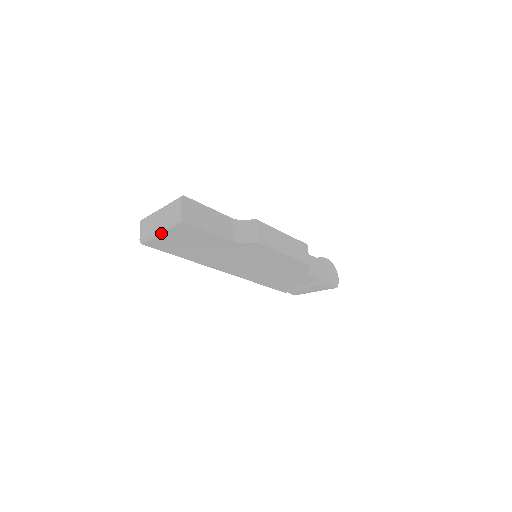
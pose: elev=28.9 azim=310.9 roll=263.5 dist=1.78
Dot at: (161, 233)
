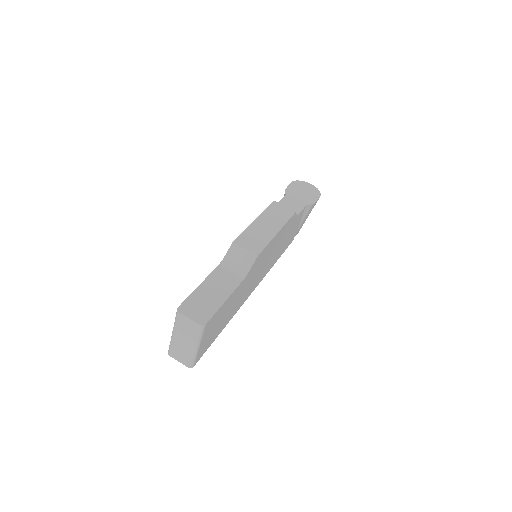
Dot at: (198, 348)
